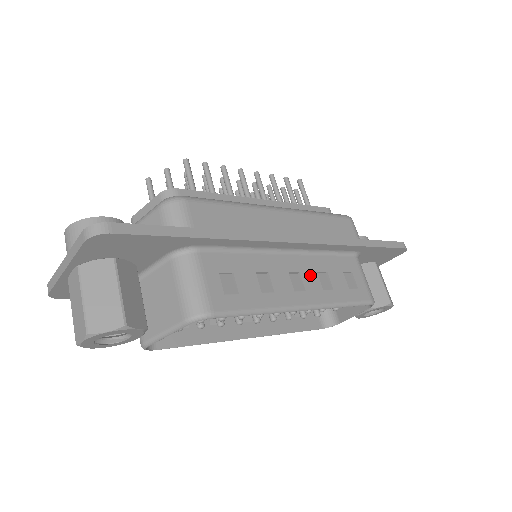
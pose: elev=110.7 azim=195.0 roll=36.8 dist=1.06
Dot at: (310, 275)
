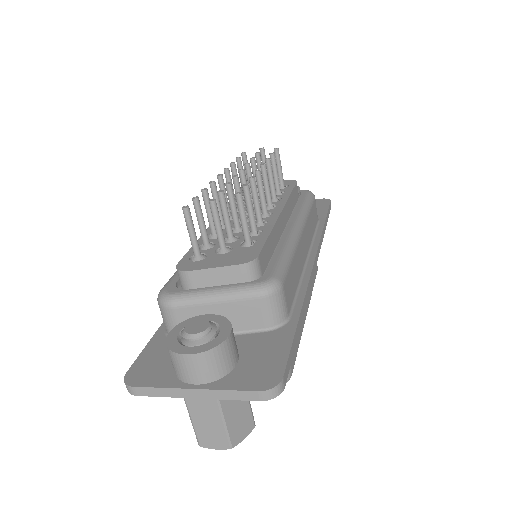
Dot at: occluded
